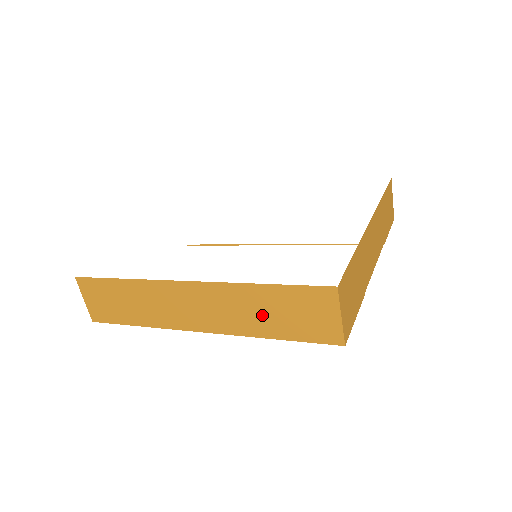
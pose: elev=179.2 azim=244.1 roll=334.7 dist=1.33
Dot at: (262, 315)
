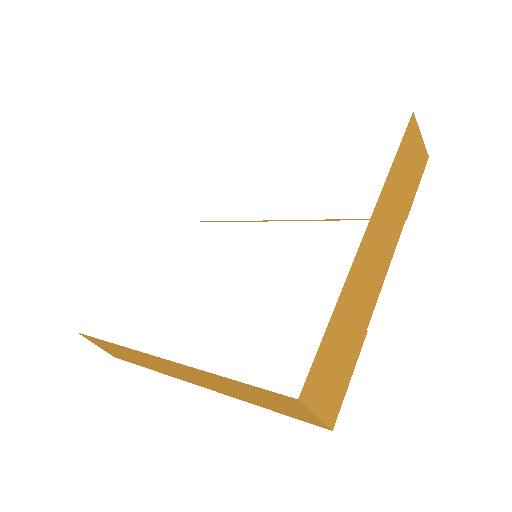
Dot at: (242, 393)
